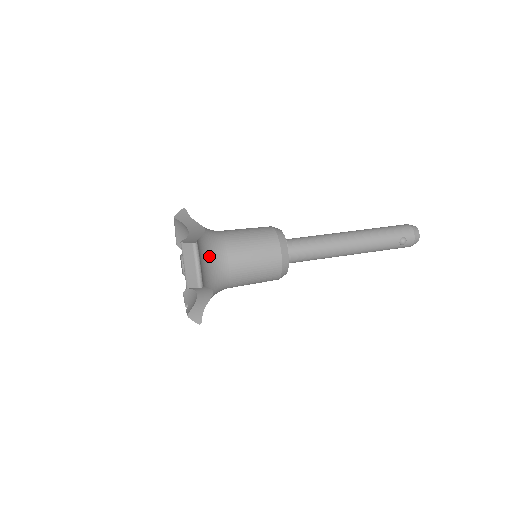
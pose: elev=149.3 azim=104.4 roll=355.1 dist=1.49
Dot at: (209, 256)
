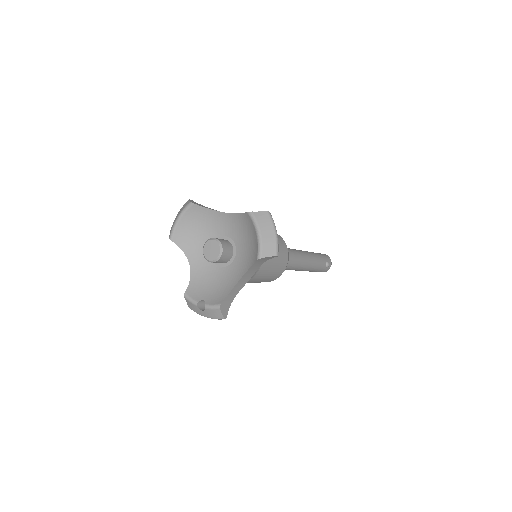
Dot at: occluded
